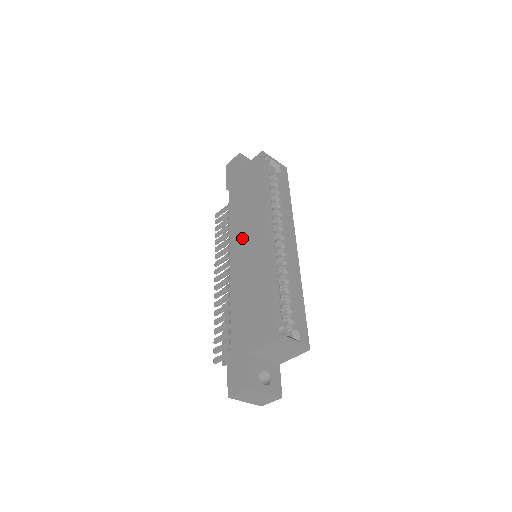
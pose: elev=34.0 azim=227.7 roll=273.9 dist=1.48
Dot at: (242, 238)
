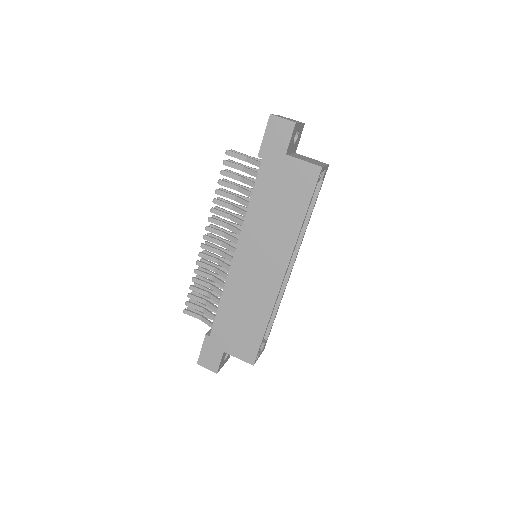
Dot at: (255, 251)
